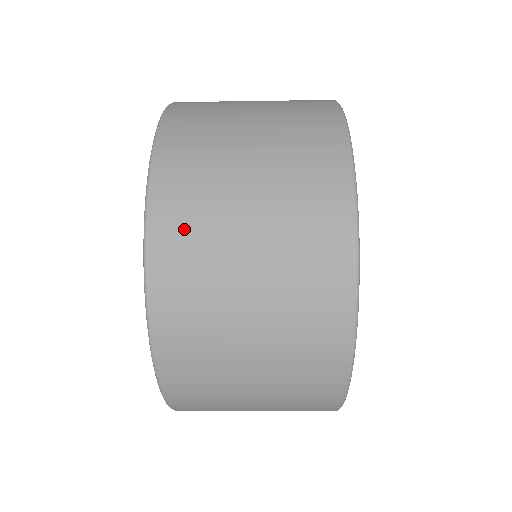
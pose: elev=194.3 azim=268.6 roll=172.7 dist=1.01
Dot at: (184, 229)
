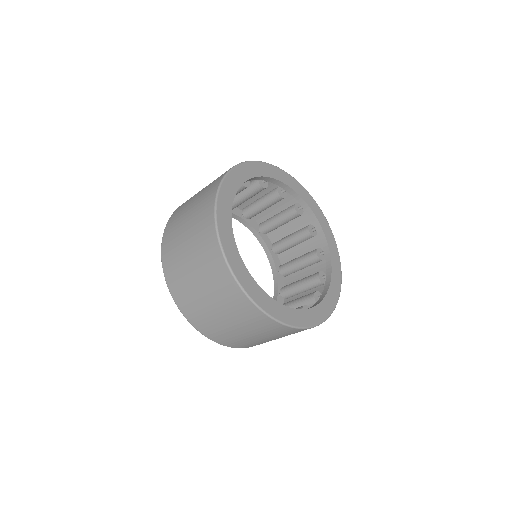
Dot at: (170, 256)
